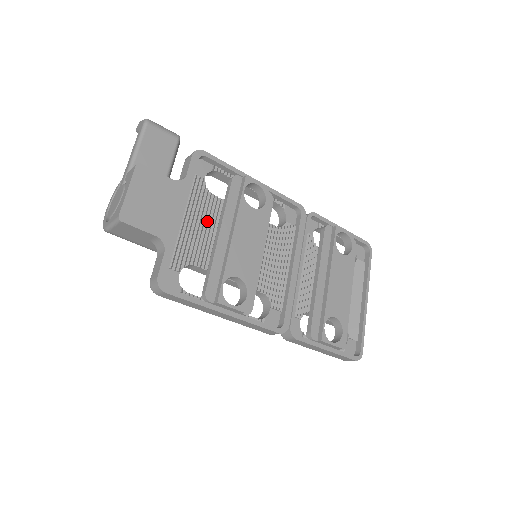
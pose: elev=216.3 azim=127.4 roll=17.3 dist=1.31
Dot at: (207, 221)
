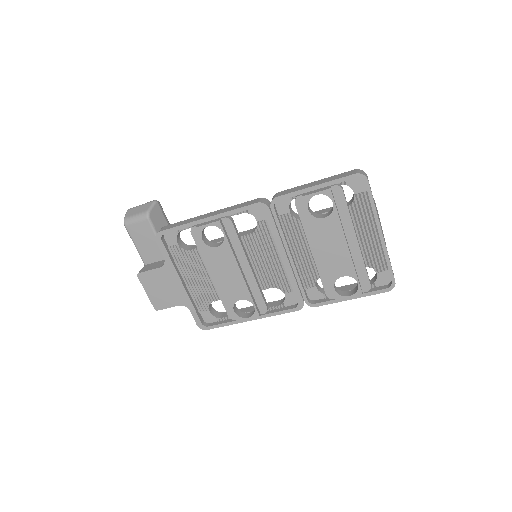
Dot at: (200, 271)
